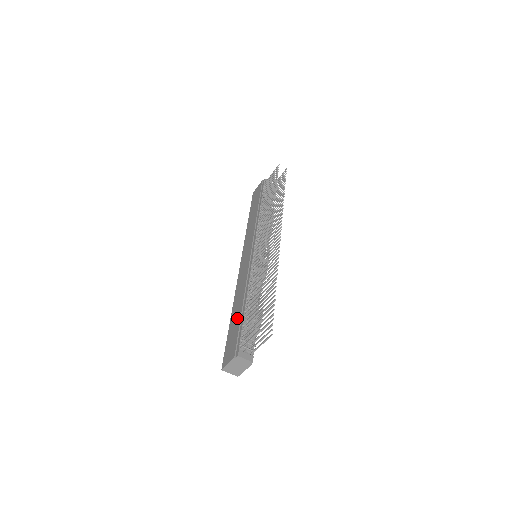
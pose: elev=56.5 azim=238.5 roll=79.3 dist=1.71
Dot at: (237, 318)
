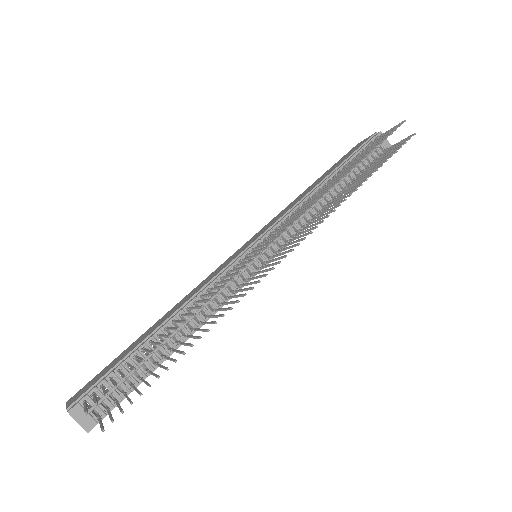
Dot at: (136, 343)
